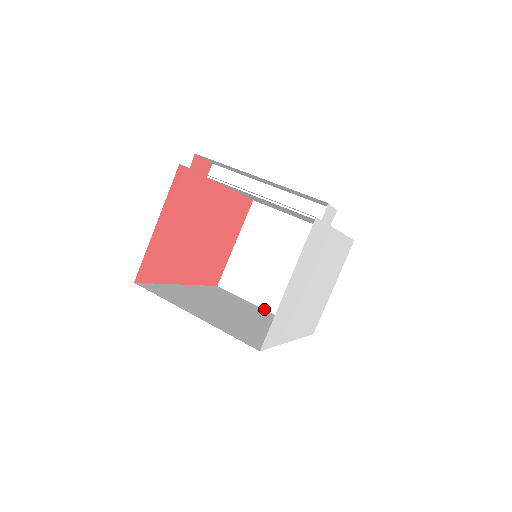
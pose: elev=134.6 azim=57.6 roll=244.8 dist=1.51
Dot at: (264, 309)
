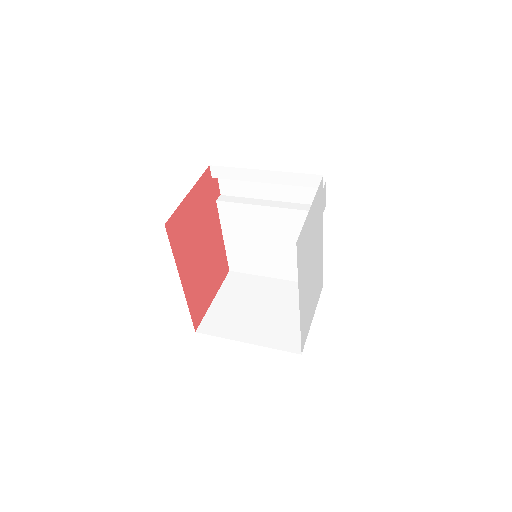
Dot at: occluded
